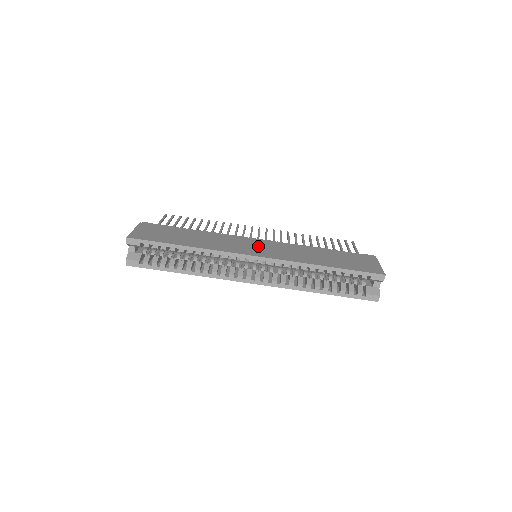
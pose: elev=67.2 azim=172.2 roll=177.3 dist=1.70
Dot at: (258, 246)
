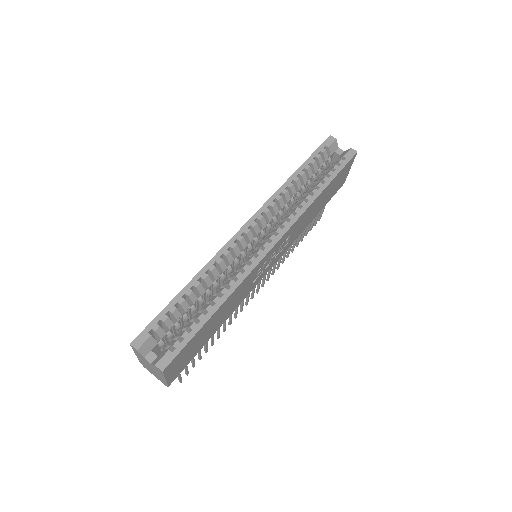
Dot at: occluded
